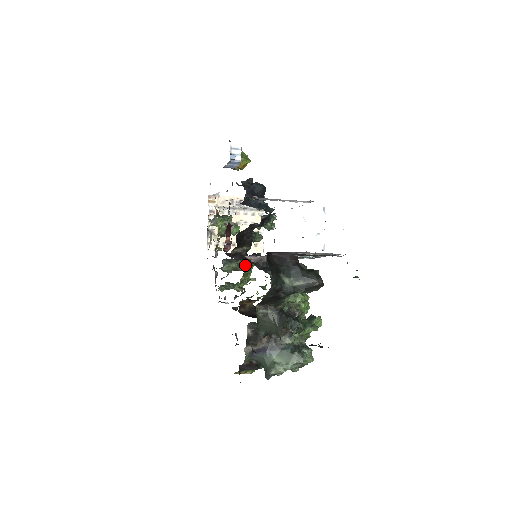
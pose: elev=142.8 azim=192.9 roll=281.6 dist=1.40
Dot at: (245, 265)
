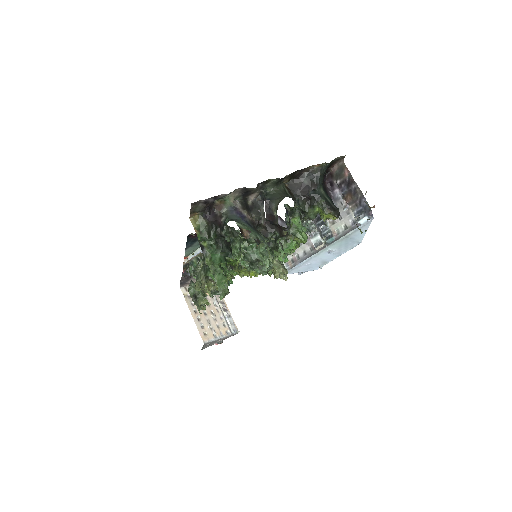
Dot at: occluded
